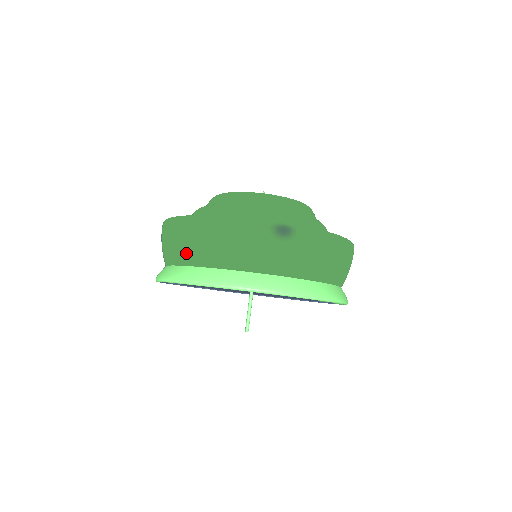
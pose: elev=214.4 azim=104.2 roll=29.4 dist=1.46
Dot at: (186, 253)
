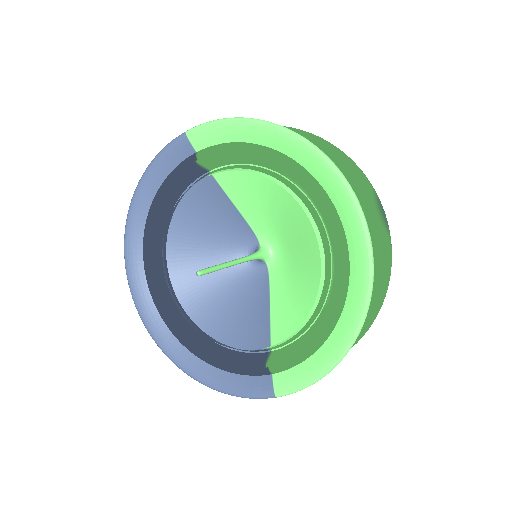
Dot at: occluded
